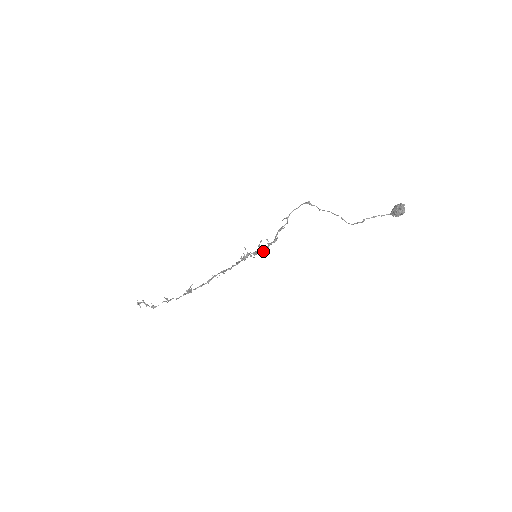
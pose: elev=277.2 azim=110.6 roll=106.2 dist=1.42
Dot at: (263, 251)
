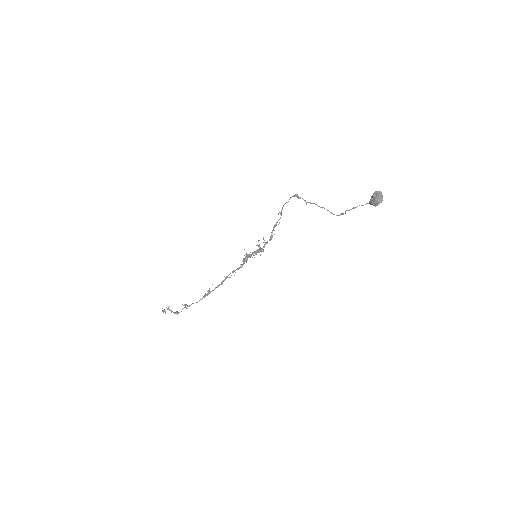
Dot at: occluded
